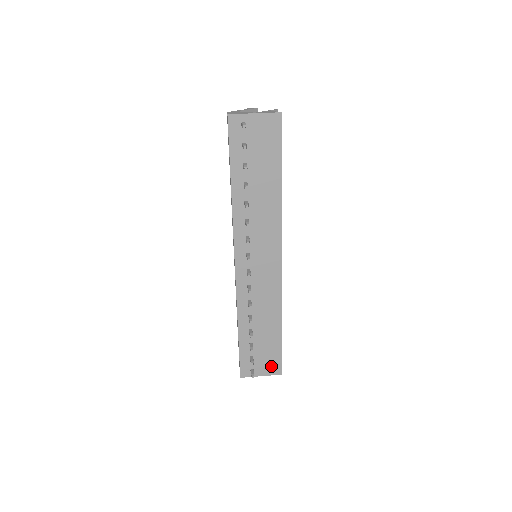
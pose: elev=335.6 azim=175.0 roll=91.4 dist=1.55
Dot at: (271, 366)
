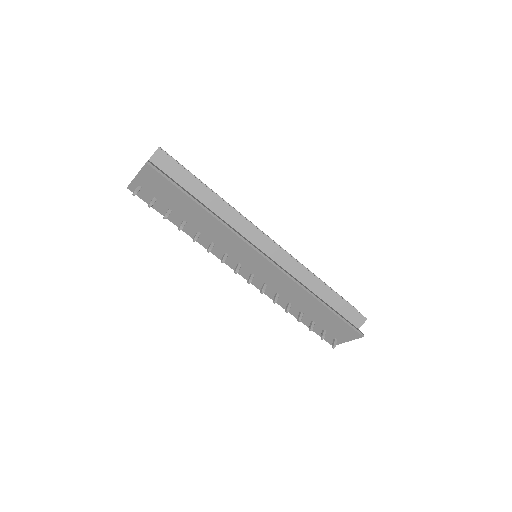
Dot at: (347, 333)
